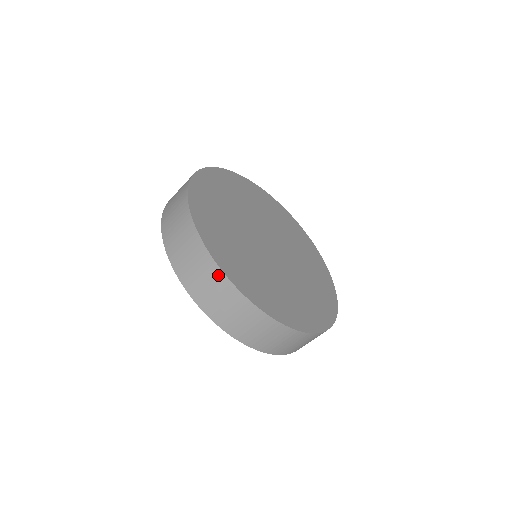
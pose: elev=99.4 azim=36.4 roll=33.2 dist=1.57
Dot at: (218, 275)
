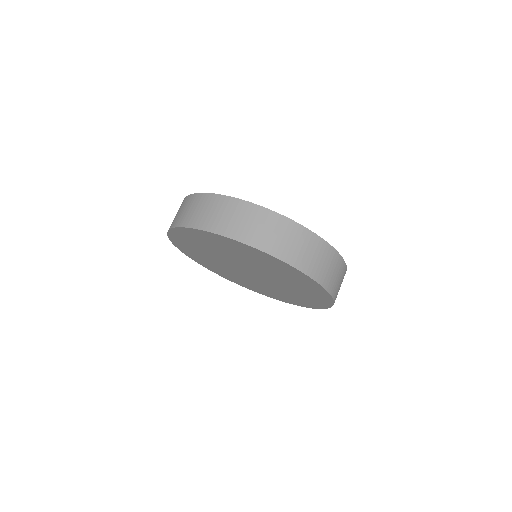
Dot at: (287, 223)
